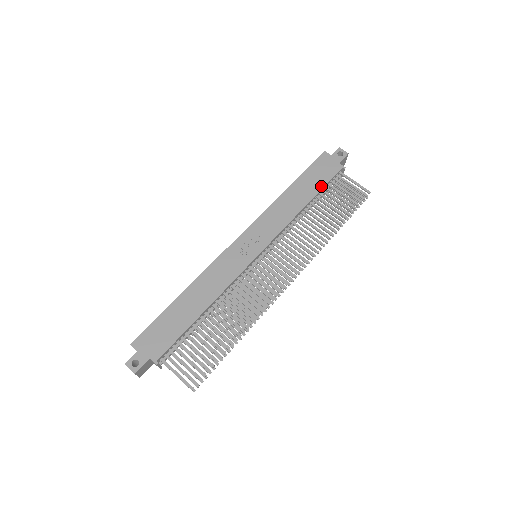
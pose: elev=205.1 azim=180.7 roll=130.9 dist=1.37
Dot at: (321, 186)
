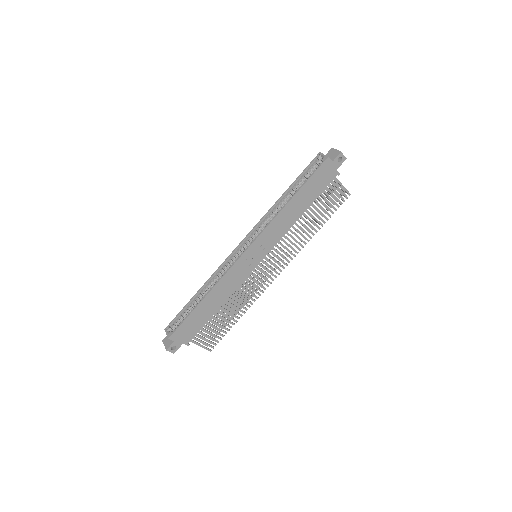
Dot at: (317, 195)
